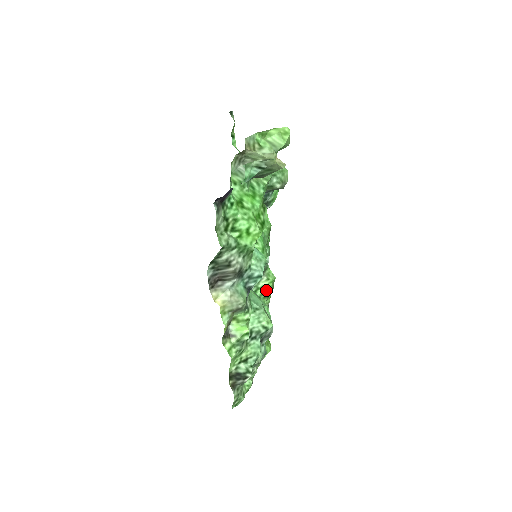
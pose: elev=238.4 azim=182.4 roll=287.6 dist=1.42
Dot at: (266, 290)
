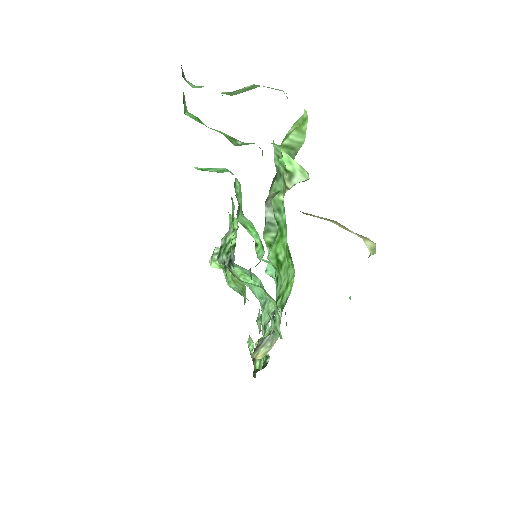
Dot at: (233, 241)
